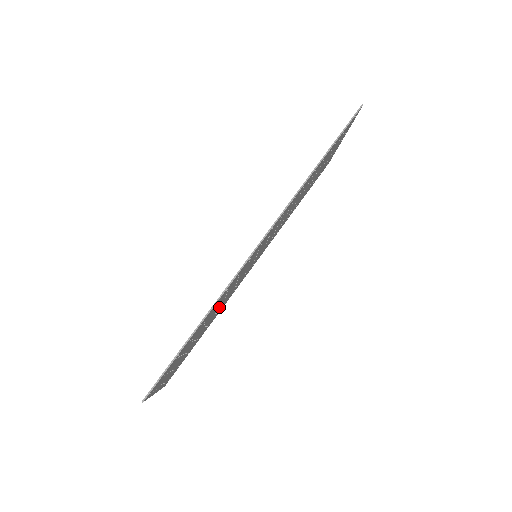
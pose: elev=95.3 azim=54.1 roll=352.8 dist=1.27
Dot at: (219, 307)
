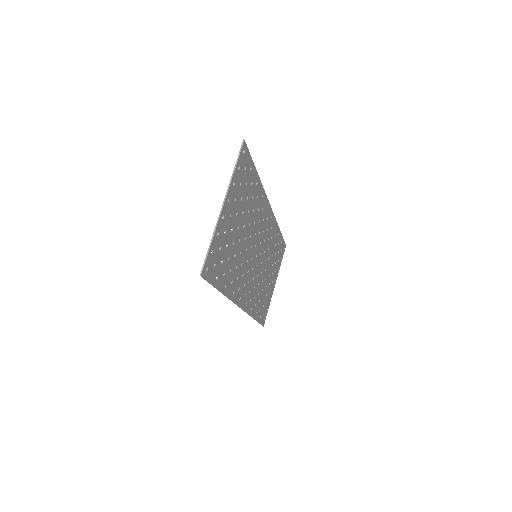
Dot at: (243, 248)
